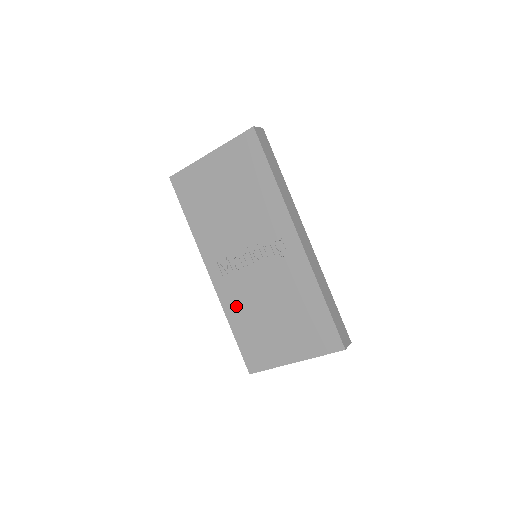
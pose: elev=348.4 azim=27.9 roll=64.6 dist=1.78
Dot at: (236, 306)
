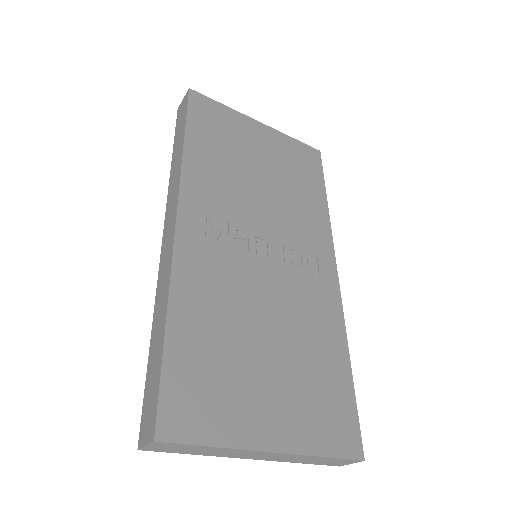
Dot at: (202, 291)
